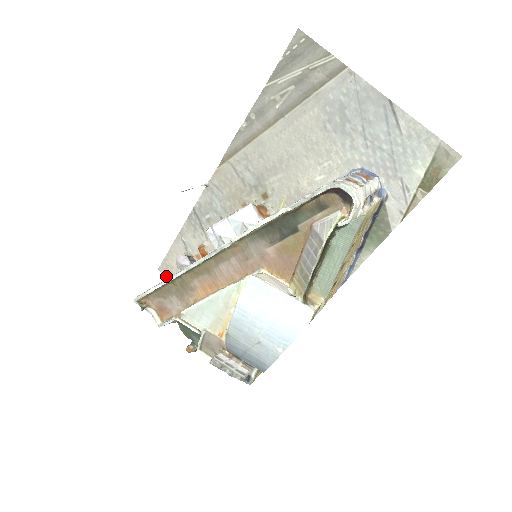
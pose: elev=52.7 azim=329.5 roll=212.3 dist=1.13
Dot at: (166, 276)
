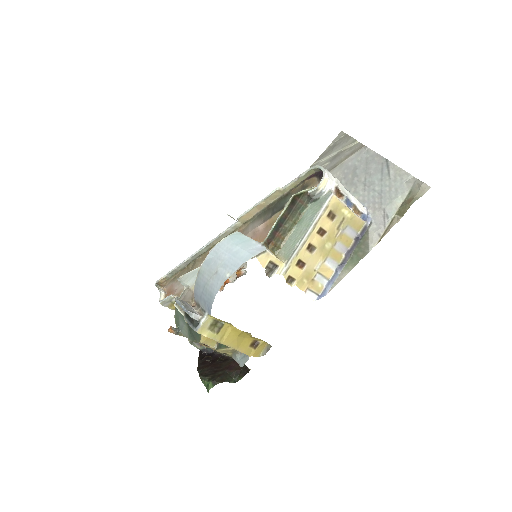
Dot at: occluded
